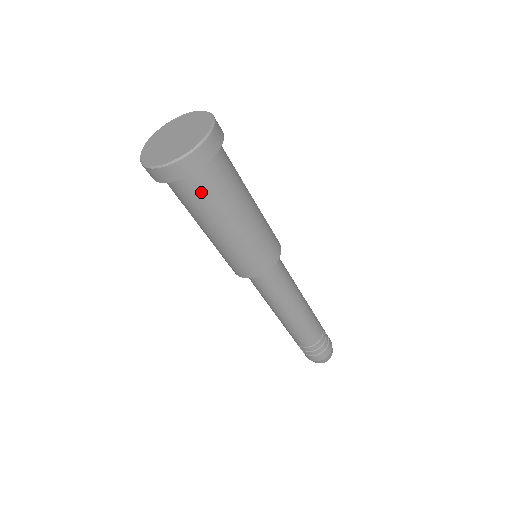
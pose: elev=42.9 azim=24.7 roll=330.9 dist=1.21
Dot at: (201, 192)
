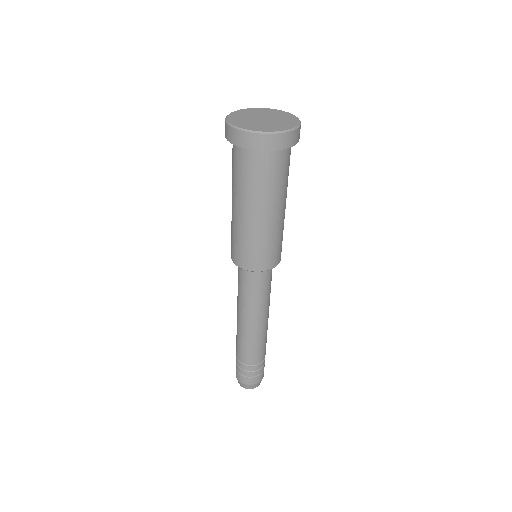
Dot at: (269, 171)
